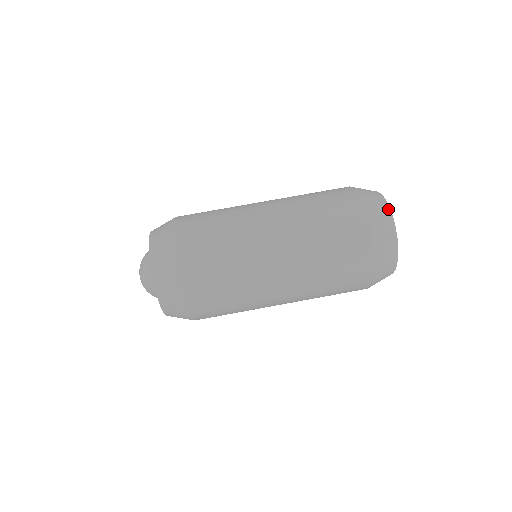
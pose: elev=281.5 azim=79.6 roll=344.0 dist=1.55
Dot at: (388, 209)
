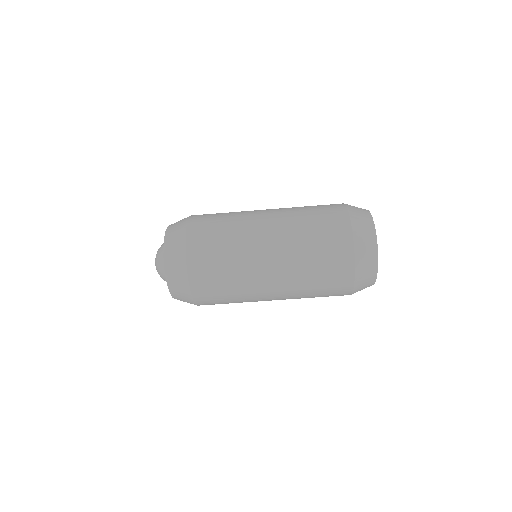
Dot at: (373, 283)
